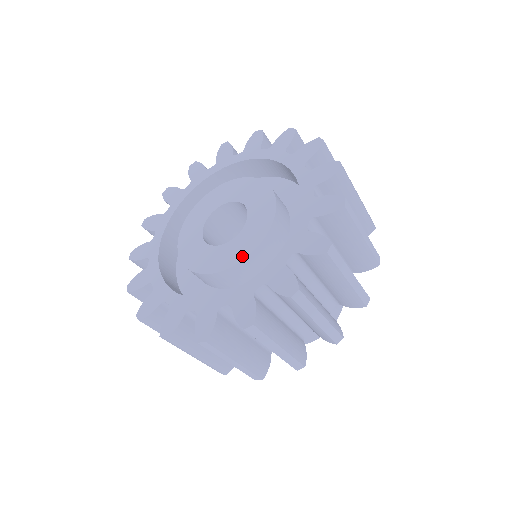
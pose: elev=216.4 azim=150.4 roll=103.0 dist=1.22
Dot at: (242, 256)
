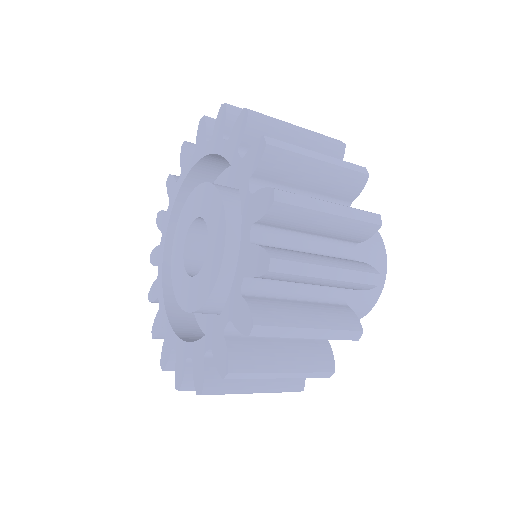
Dot at: (222, 241)
